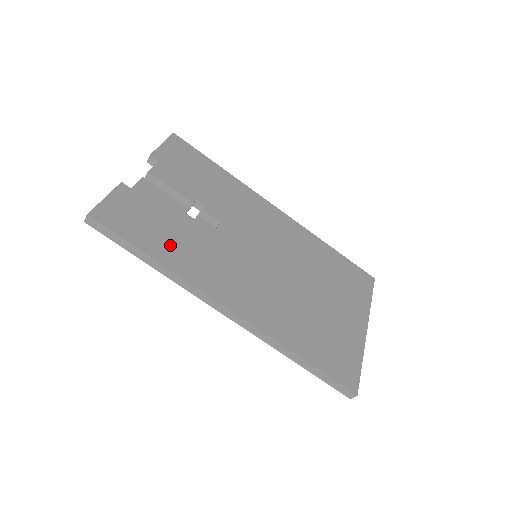
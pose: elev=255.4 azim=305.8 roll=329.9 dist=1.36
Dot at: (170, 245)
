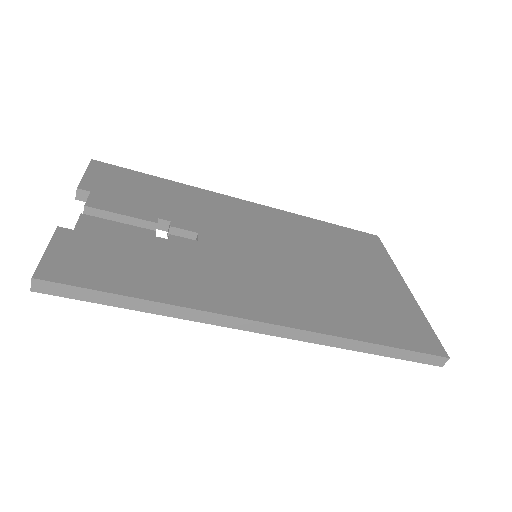
Dot at: (158, 277)
